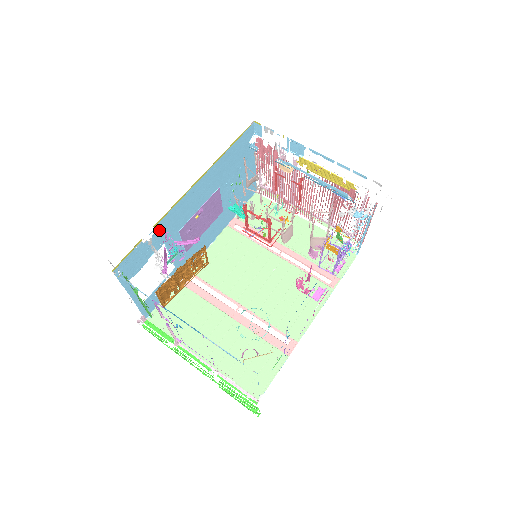
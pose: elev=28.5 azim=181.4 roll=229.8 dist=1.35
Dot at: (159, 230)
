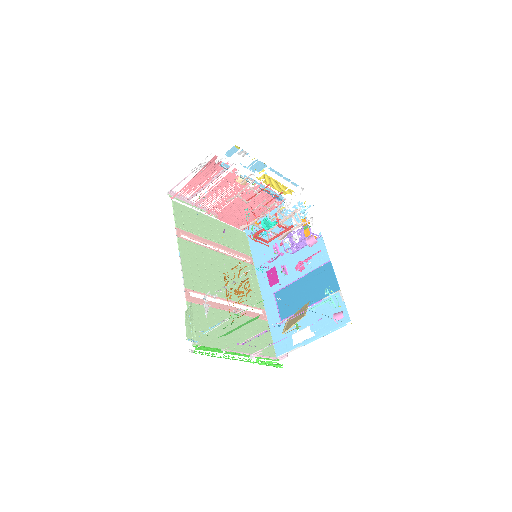
Dot at: occluded
